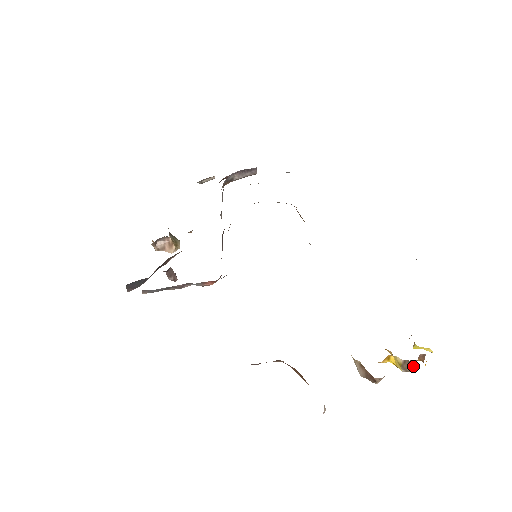
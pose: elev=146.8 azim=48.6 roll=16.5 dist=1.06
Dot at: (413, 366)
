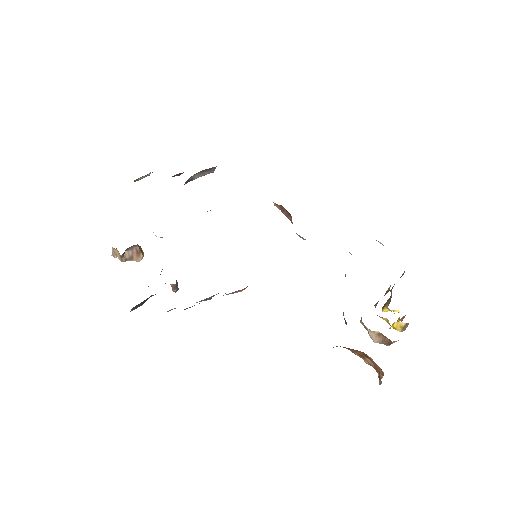
Dot at: (407, 326)
